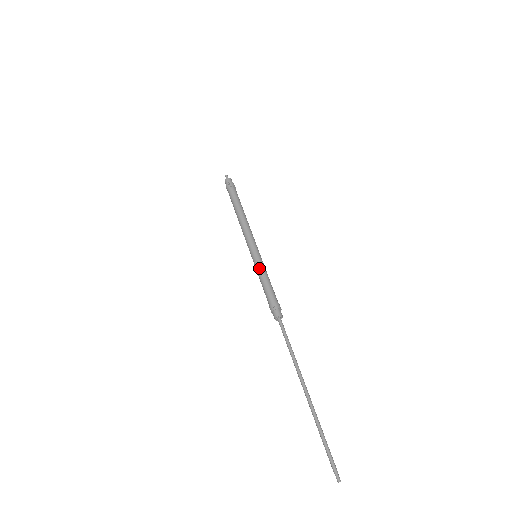
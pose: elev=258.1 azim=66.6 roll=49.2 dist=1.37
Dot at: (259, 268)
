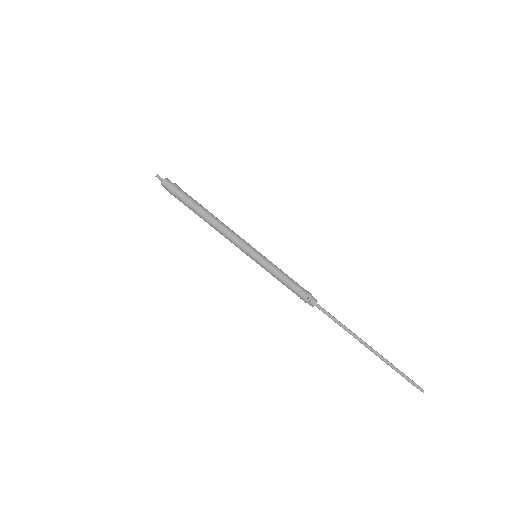
Dot at: (270, 269)
